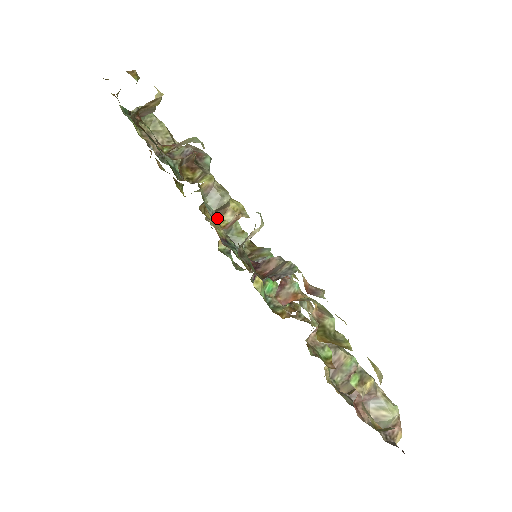
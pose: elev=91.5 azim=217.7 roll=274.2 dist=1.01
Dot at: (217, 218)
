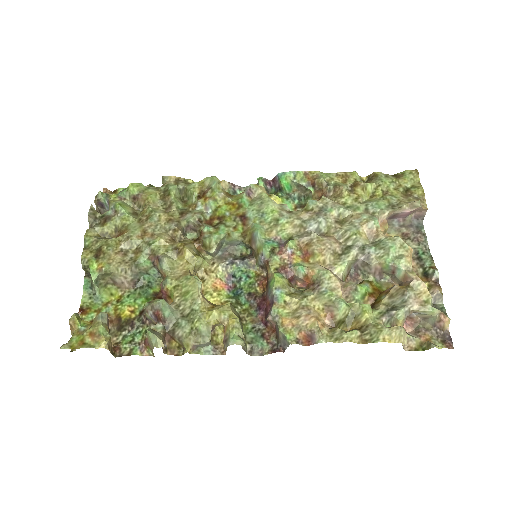
Dot at: (216, 335)
